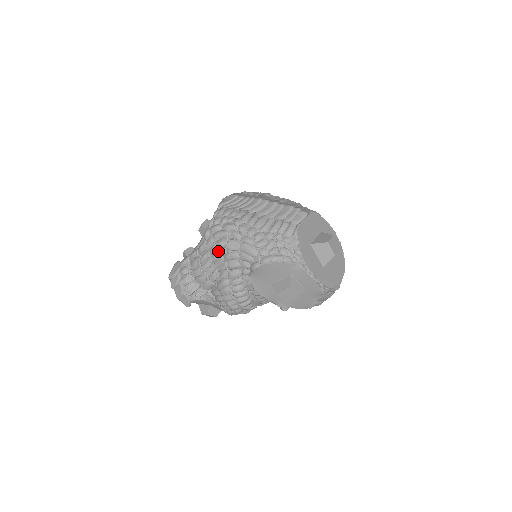
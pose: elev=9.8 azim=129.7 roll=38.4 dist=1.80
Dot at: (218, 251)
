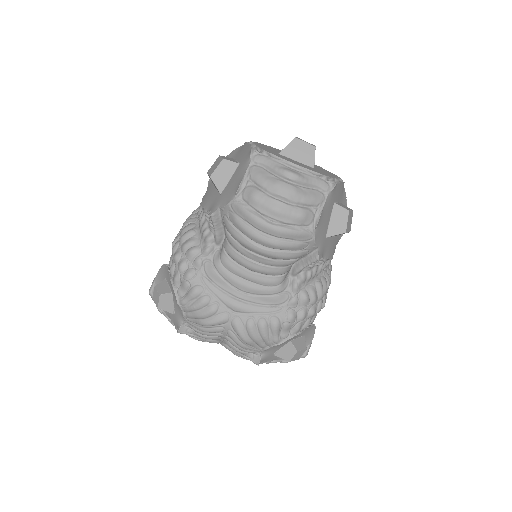
Dot at: occluded
